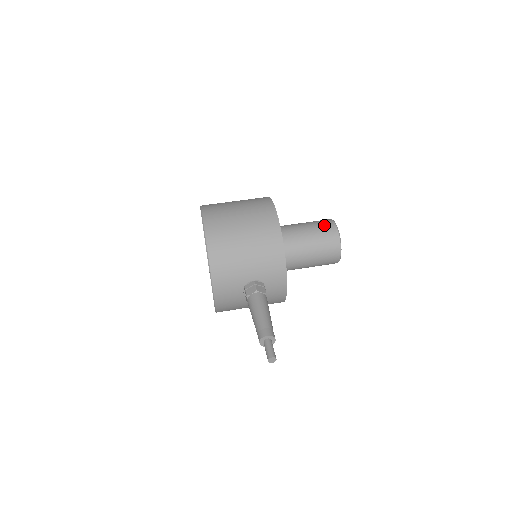
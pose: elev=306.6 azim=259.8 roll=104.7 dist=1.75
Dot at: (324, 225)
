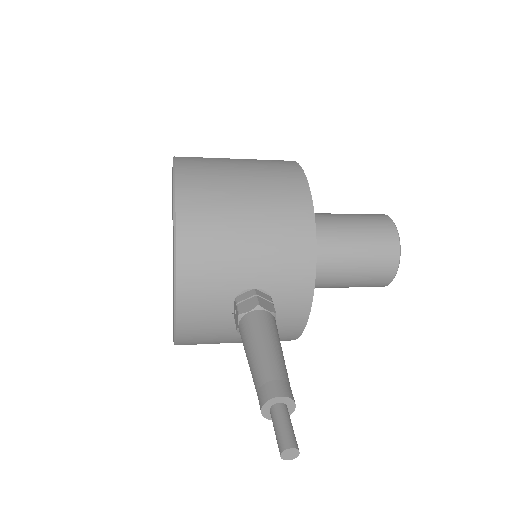
Dot at: (374, 219)
